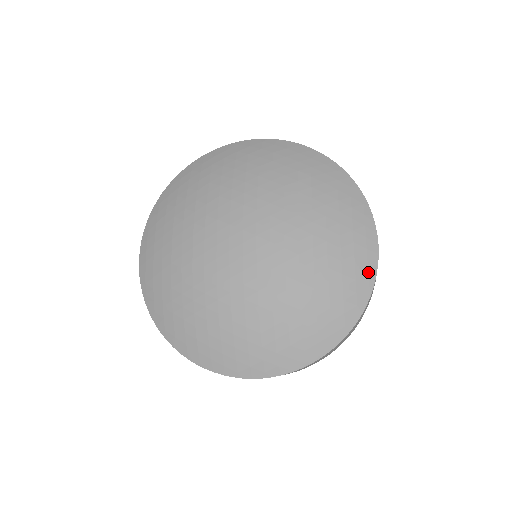
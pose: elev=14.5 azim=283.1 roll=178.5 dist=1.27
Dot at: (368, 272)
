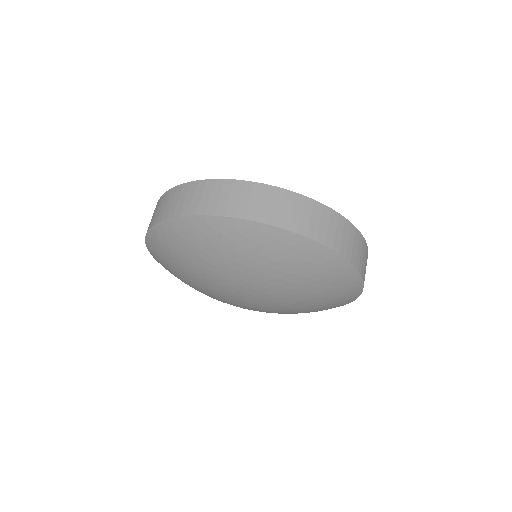
Dot at: (350, 300)
